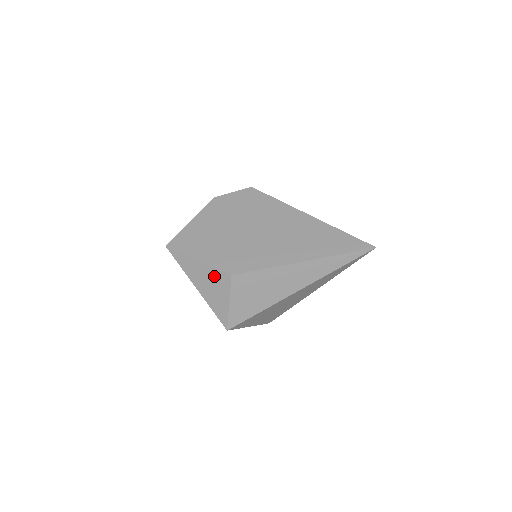
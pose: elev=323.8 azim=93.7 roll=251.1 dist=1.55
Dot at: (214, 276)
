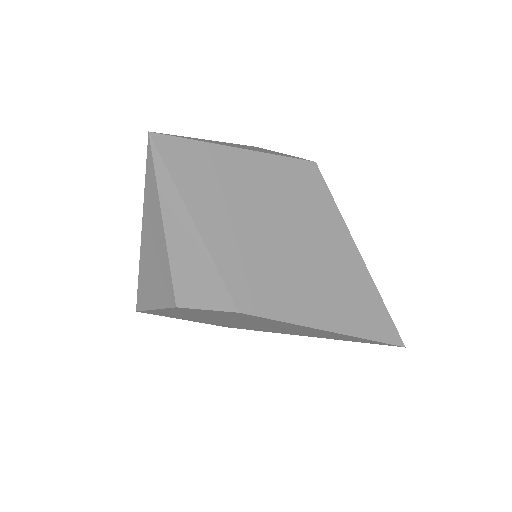
Dot at: occluded
